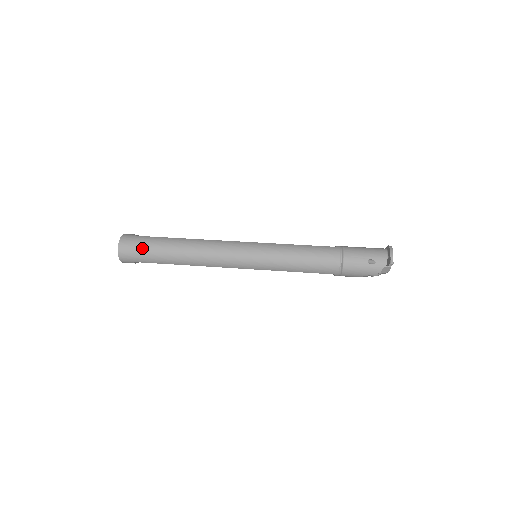
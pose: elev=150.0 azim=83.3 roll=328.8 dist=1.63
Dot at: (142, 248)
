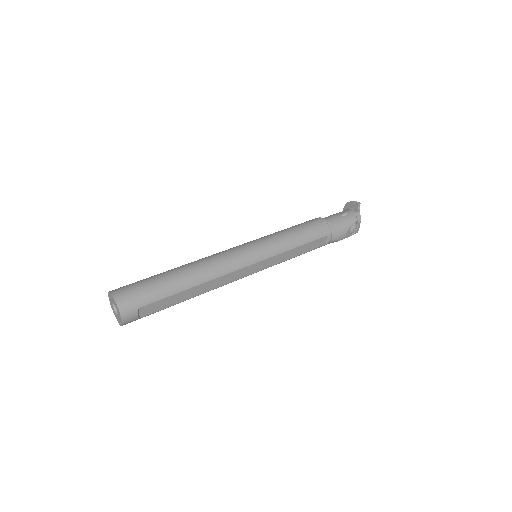
Dot at: (142, 285)
